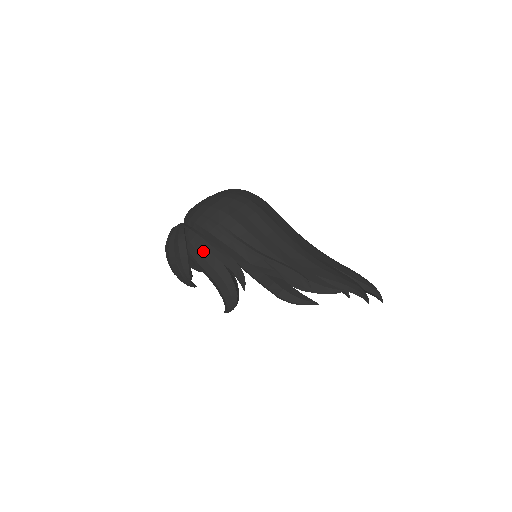
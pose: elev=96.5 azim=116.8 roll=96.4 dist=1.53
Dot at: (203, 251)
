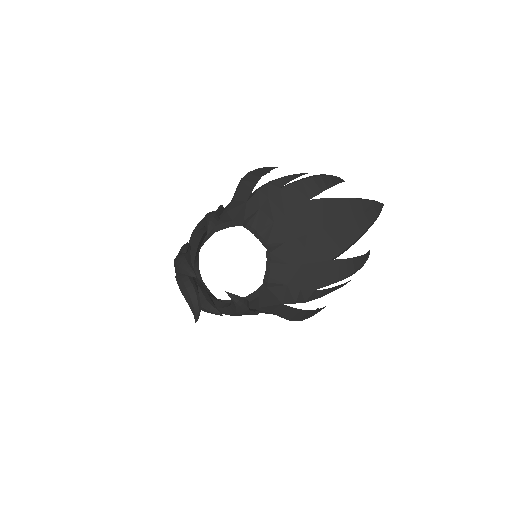
Dot at: occluded
